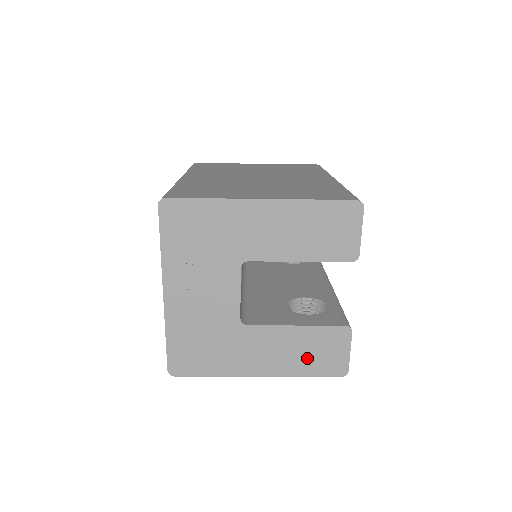
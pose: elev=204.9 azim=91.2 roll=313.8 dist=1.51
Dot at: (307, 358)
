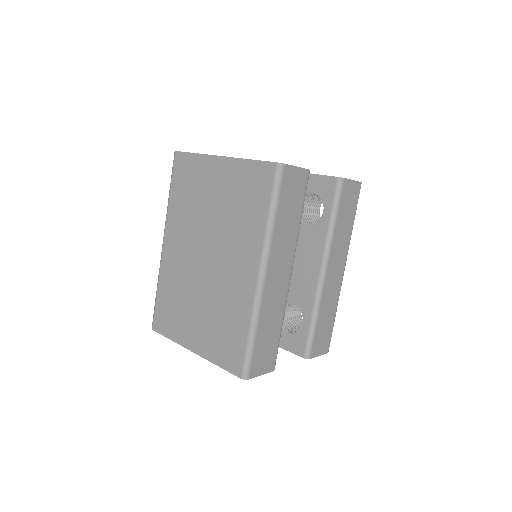
Dot at: occluded
